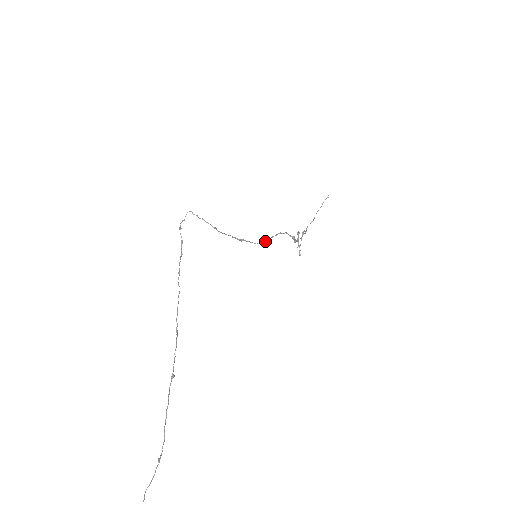
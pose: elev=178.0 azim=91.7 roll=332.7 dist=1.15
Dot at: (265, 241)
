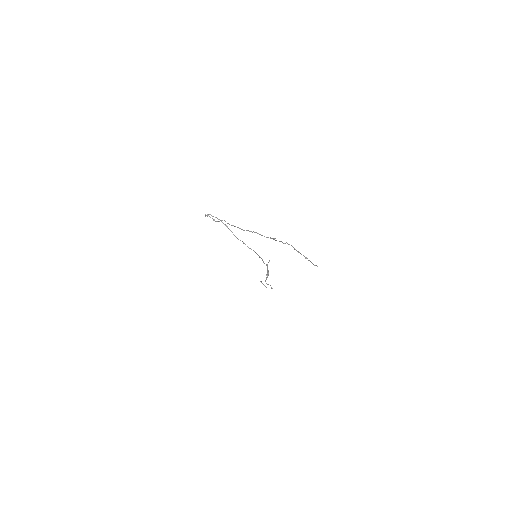
Dot at: (255, 252)
